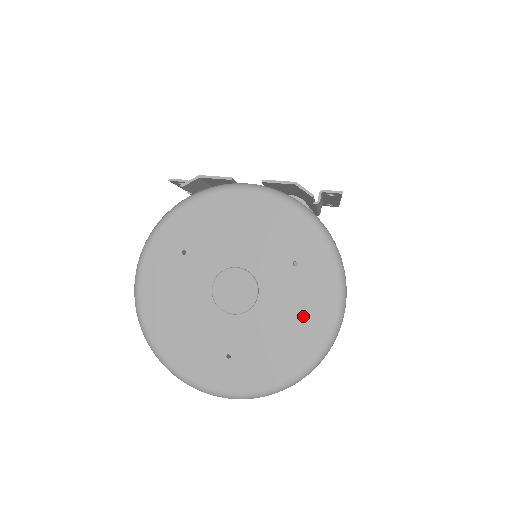
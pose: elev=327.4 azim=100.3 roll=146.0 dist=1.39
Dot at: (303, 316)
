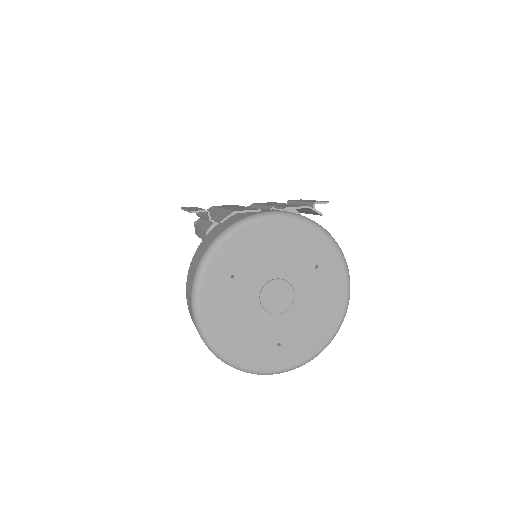
Dot at: (326, 303)
